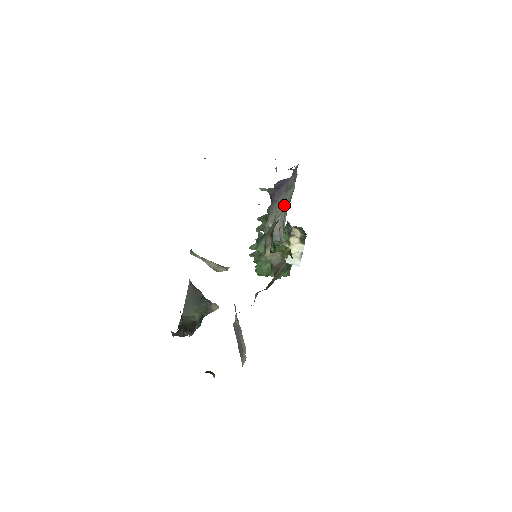
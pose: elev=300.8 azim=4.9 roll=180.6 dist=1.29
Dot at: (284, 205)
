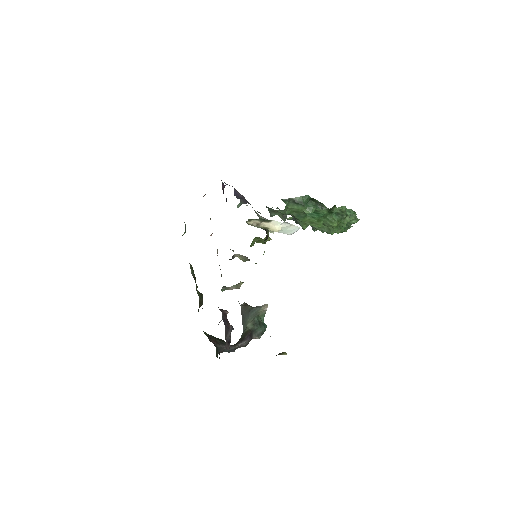
Dot at: occluded
